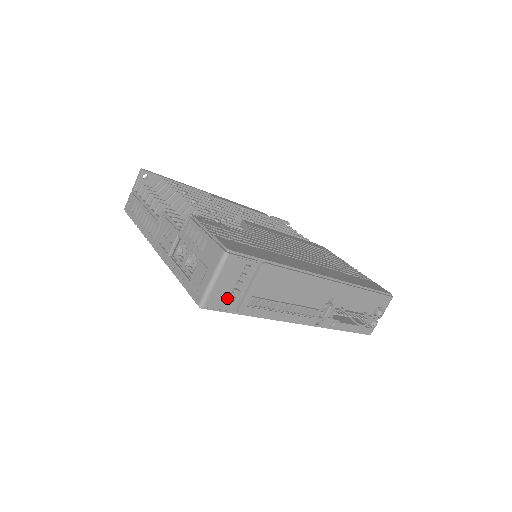
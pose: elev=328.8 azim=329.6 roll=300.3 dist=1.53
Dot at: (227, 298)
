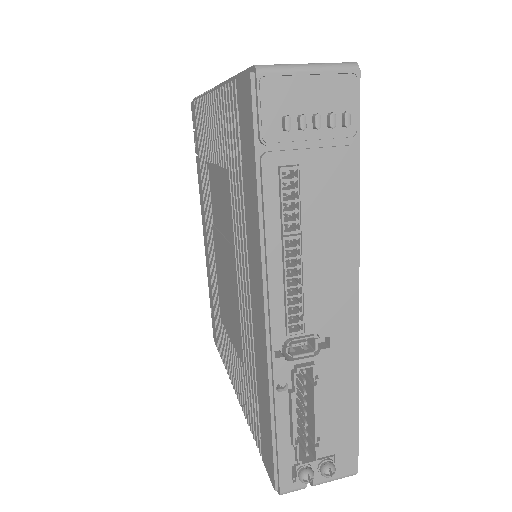
Dot at: (284, 113)
